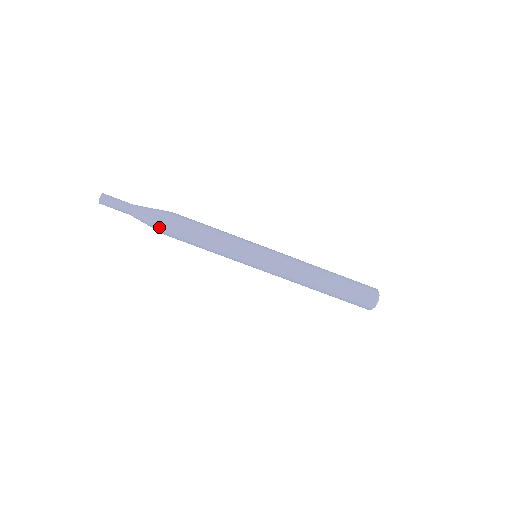
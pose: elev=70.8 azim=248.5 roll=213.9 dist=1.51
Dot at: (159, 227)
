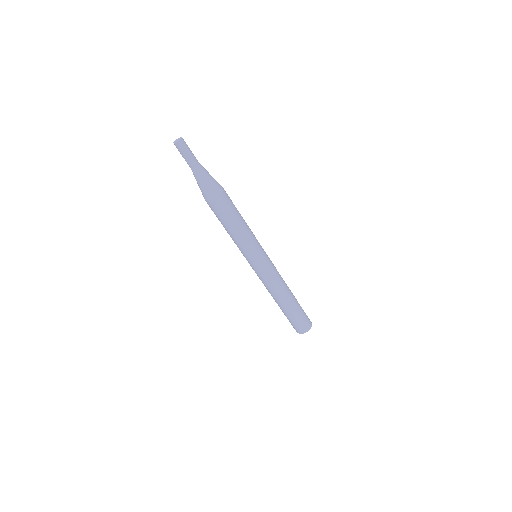
Dot at: (215, 191)
